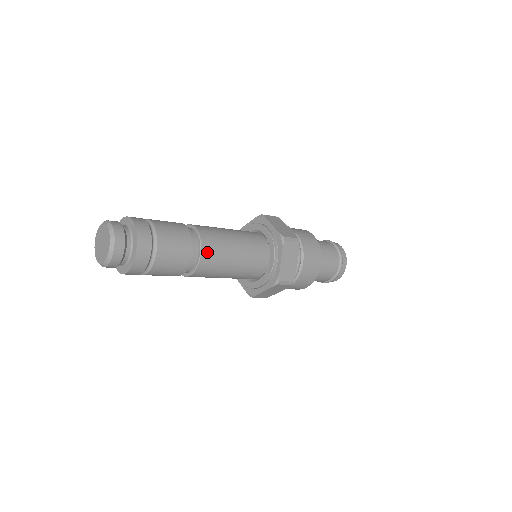
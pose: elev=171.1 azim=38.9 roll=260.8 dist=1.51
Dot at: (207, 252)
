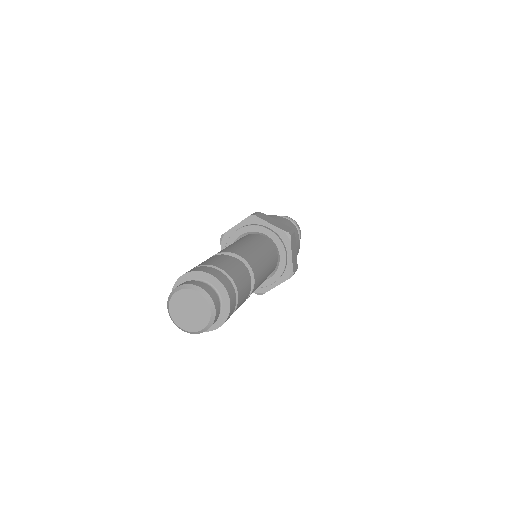
Dot at: (256, 275)
